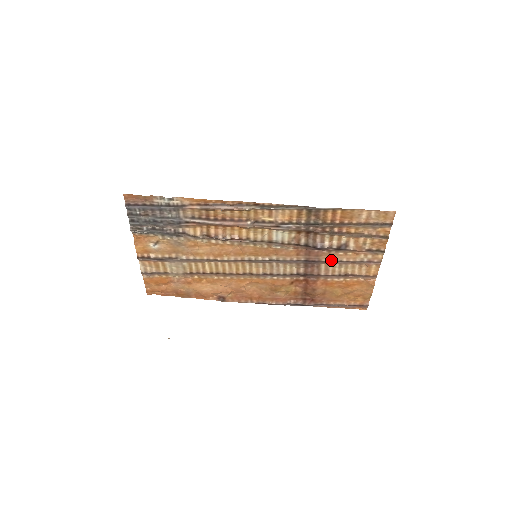
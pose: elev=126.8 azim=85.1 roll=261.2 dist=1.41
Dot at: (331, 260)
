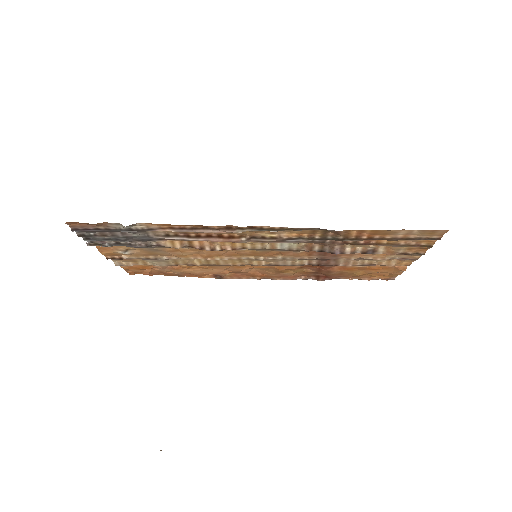
Dot at: (353, 259)
